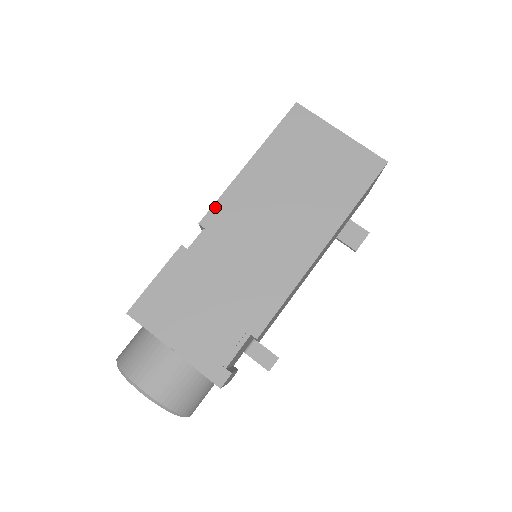
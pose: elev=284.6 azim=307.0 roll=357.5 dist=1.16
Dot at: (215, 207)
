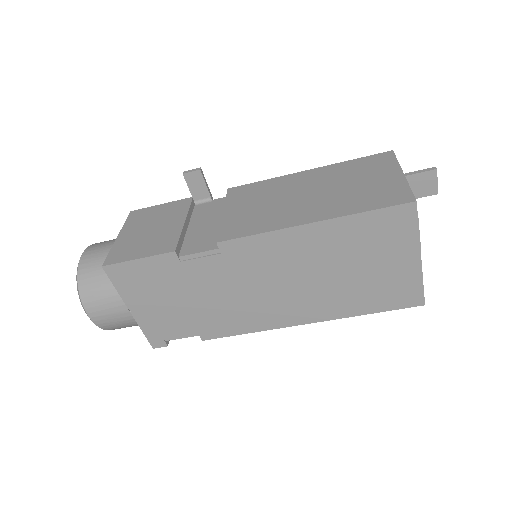
Dot at: (243, 240)
